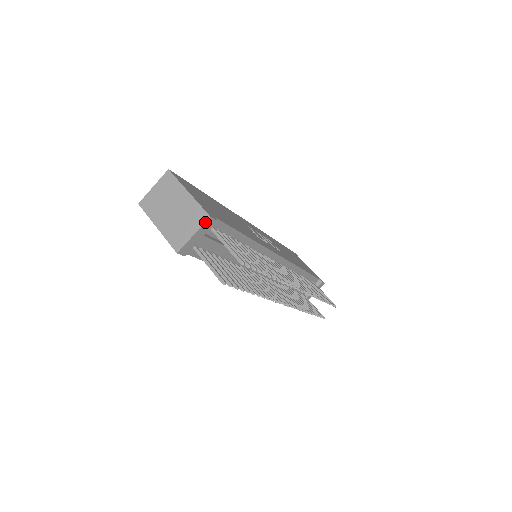
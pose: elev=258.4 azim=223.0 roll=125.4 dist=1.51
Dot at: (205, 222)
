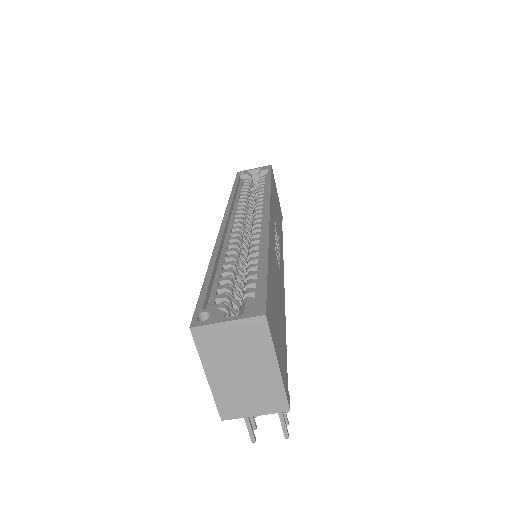
Dot at: (279, 412)
